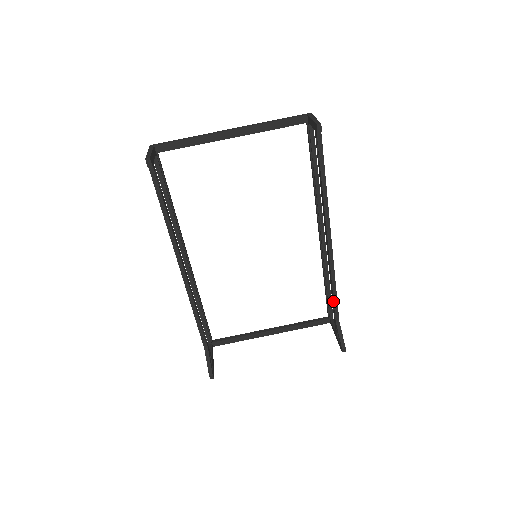
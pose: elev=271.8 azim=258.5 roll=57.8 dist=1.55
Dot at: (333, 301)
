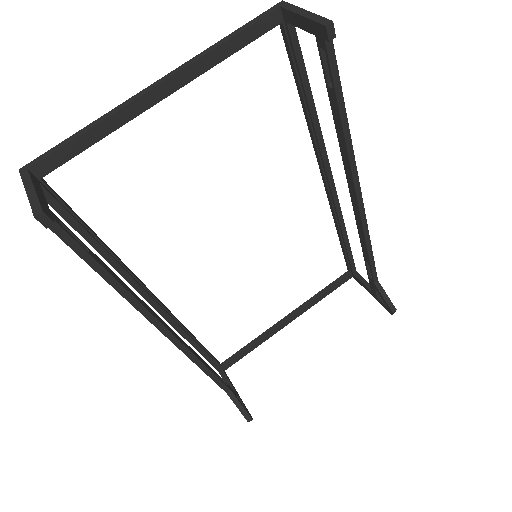
Dot at: (369, 264)
